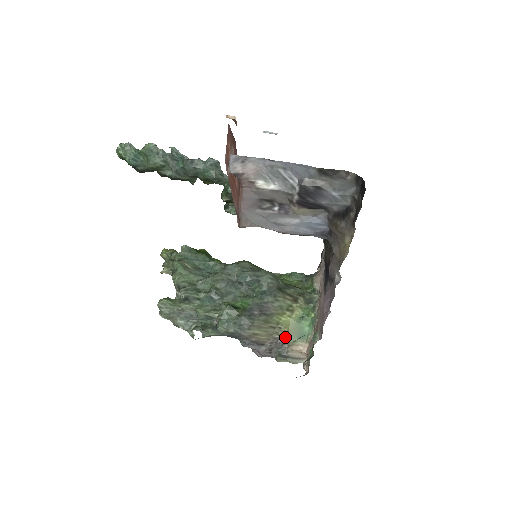
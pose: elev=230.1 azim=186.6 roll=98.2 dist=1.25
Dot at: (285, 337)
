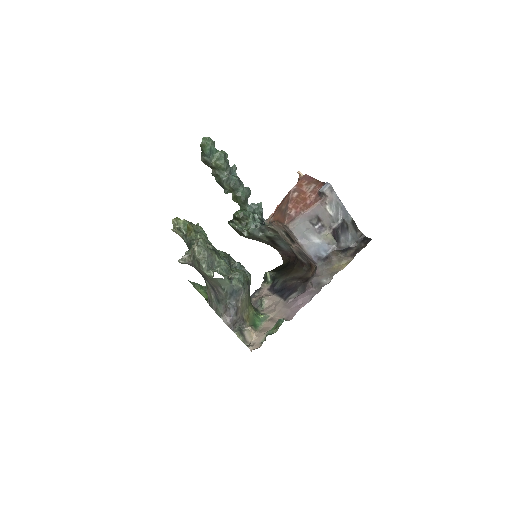
Dot at: (246, 320)
